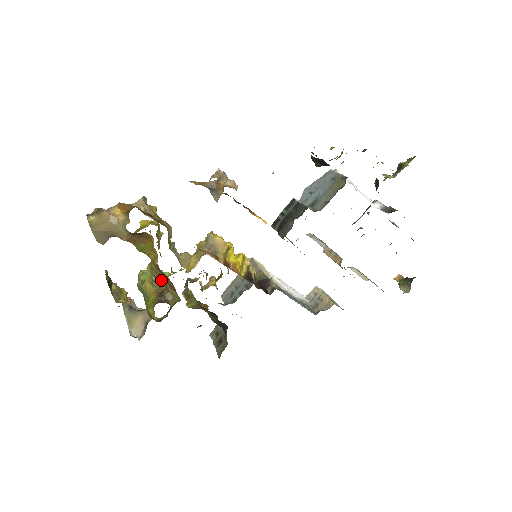
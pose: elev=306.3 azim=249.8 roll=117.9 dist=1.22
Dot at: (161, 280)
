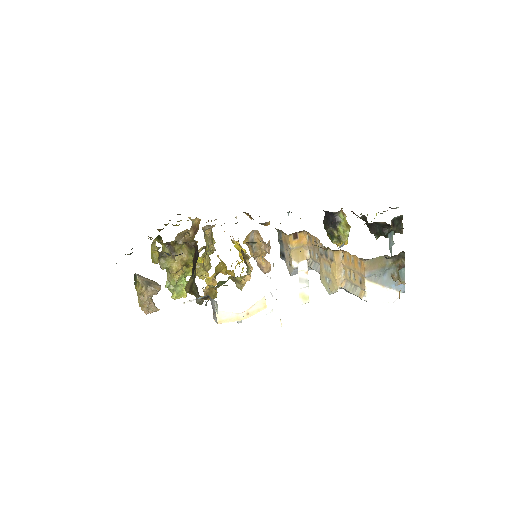
Dot at: occluded
